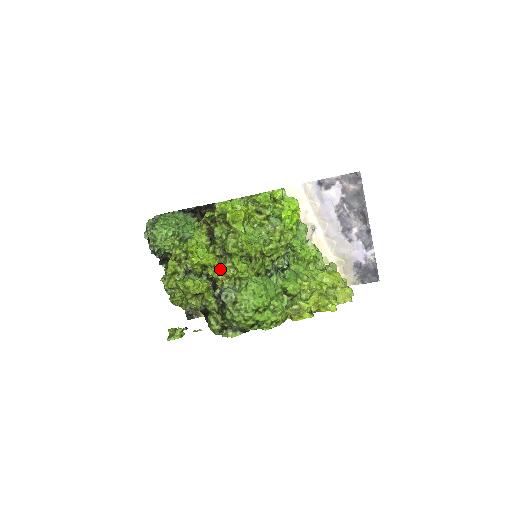
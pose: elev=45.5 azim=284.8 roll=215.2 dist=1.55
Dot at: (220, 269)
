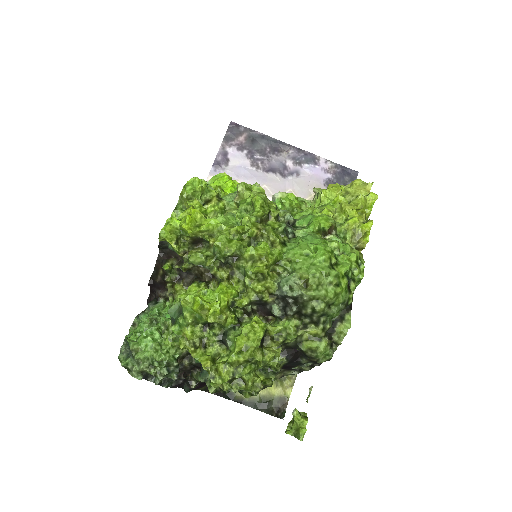
Dot at: (248, 282)
